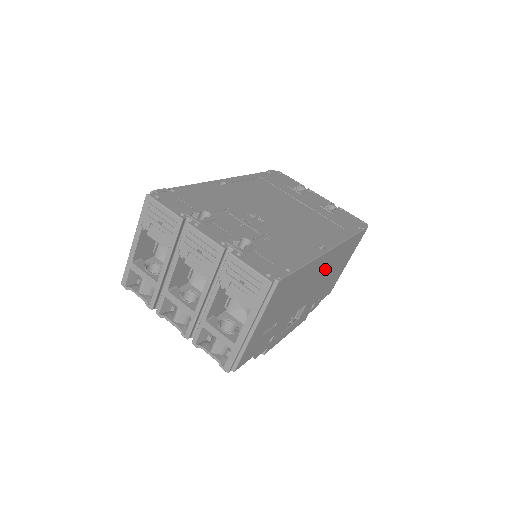
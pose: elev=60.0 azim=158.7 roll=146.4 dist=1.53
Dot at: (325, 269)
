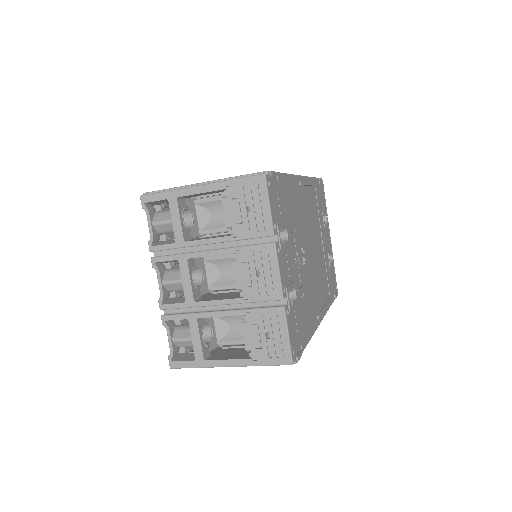
Dot at: occluded
